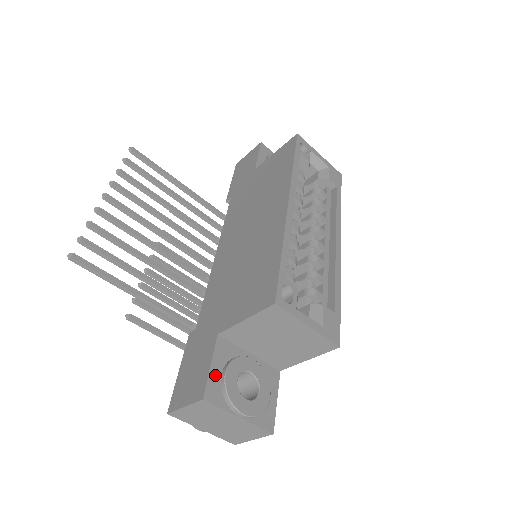
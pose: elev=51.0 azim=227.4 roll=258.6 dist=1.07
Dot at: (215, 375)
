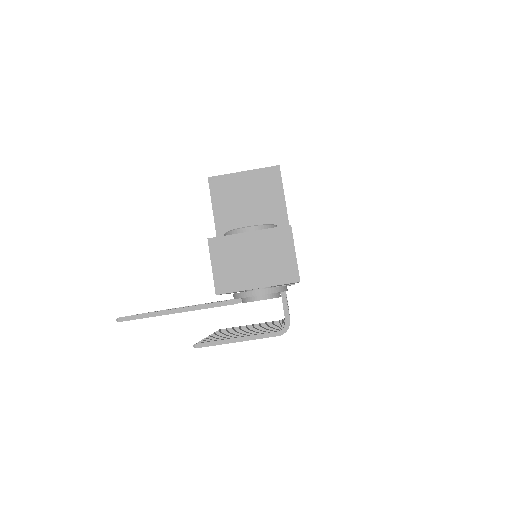
Dot at: occluded
